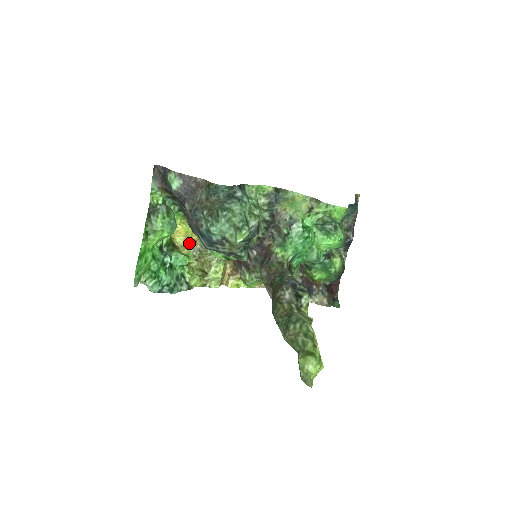
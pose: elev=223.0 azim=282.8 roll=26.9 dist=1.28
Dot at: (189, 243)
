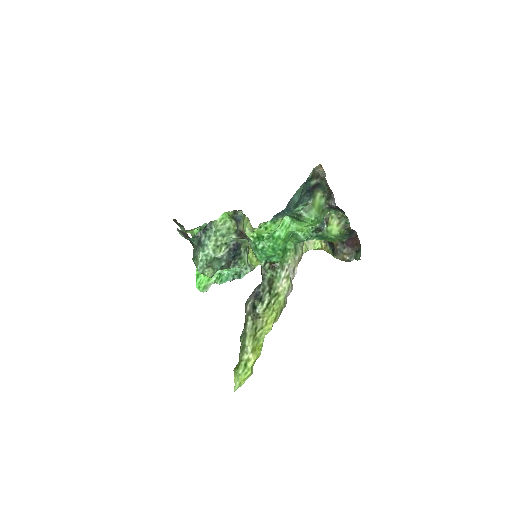
Dot at: occluded
